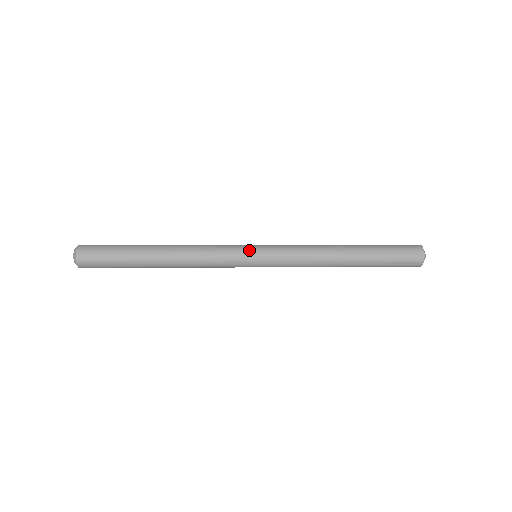
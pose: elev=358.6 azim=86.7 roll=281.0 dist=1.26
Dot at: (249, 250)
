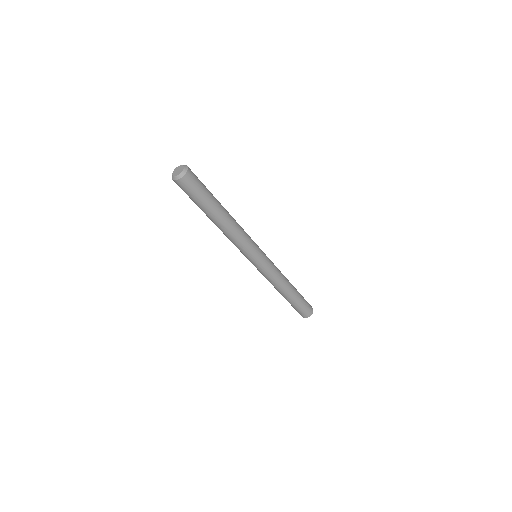
Dot at: (261, 250)
